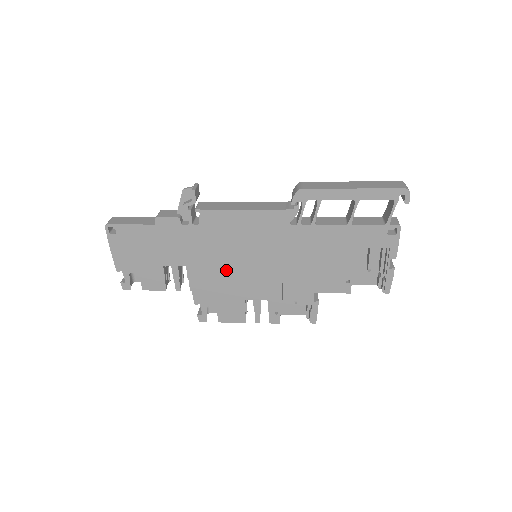
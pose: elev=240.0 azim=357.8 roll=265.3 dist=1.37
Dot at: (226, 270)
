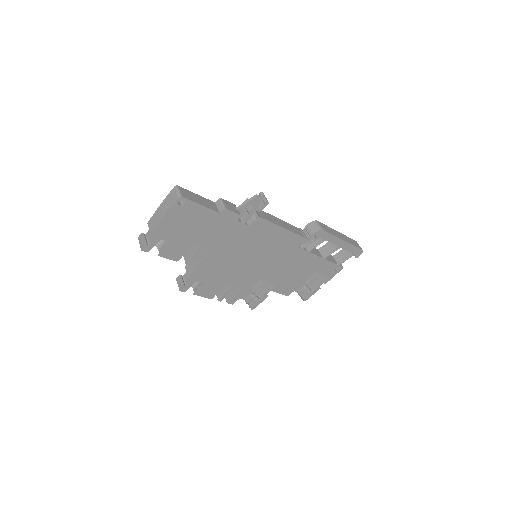
Dot at: (235, 261)
